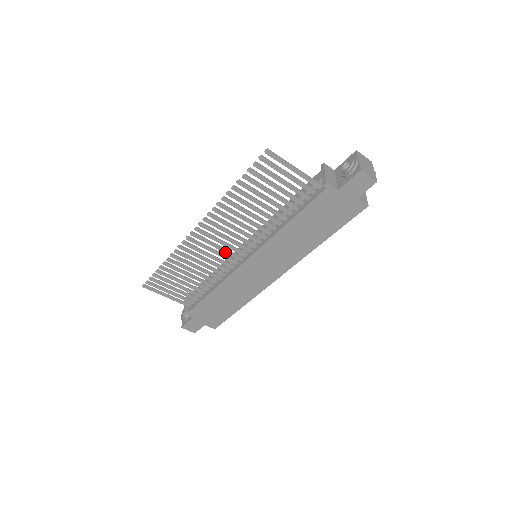
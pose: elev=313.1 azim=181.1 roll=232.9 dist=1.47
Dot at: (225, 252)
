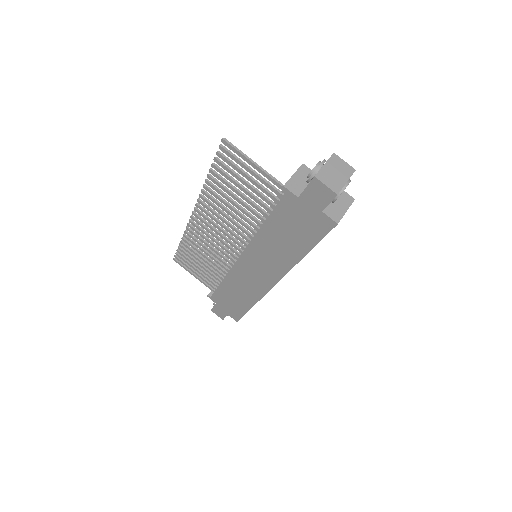
Dot at: (223, 244)
